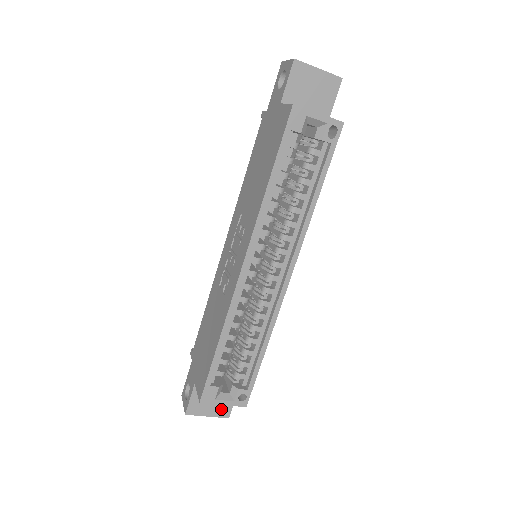
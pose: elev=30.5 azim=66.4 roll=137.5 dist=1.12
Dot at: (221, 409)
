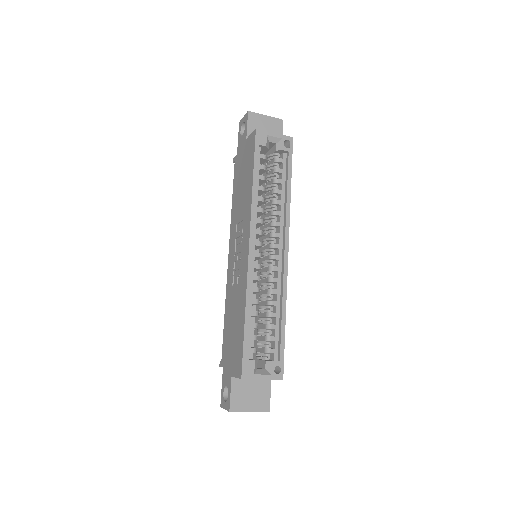
Dot at: (260, 402)
